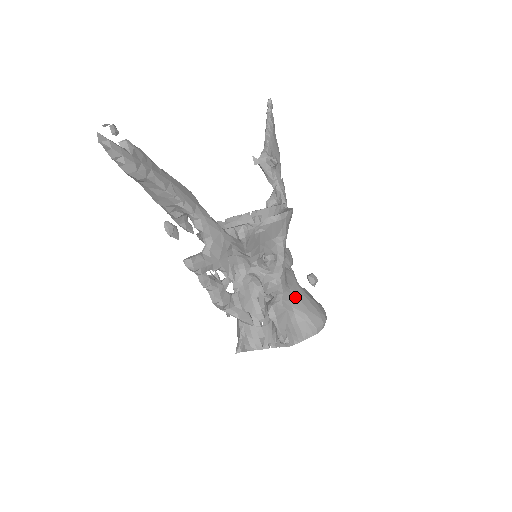
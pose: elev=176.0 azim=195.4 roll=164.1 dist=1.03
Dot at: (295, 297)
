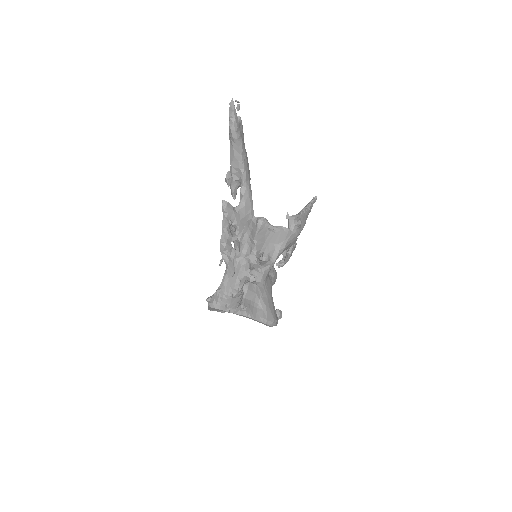
Dot at: (266, 293)
